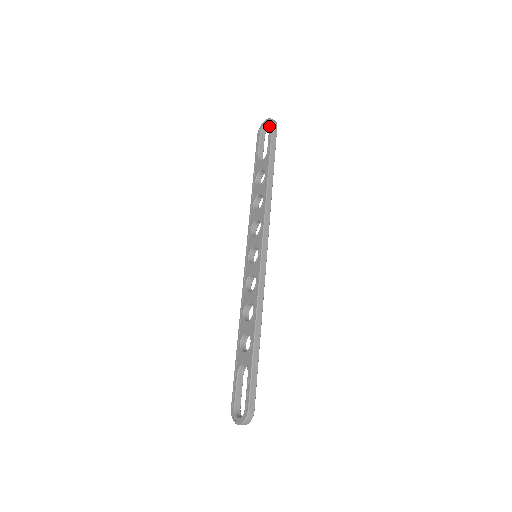
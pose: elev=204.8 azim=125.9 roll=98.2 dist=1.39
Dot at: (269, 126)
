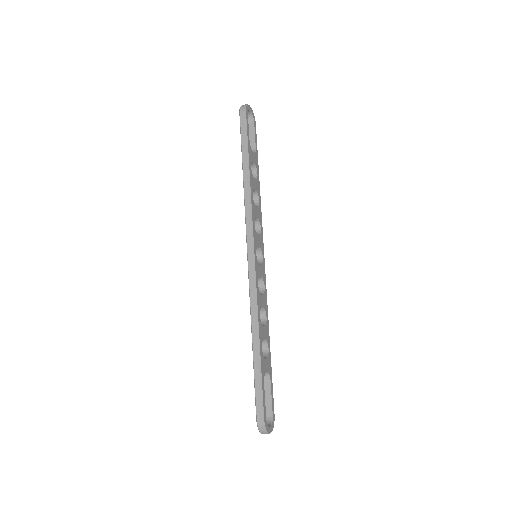
Dot at: occluded
